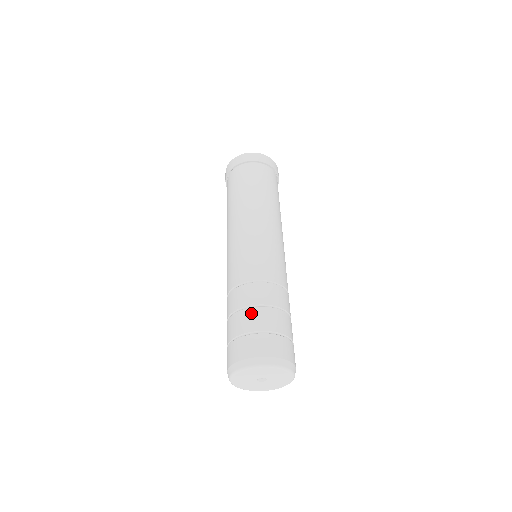
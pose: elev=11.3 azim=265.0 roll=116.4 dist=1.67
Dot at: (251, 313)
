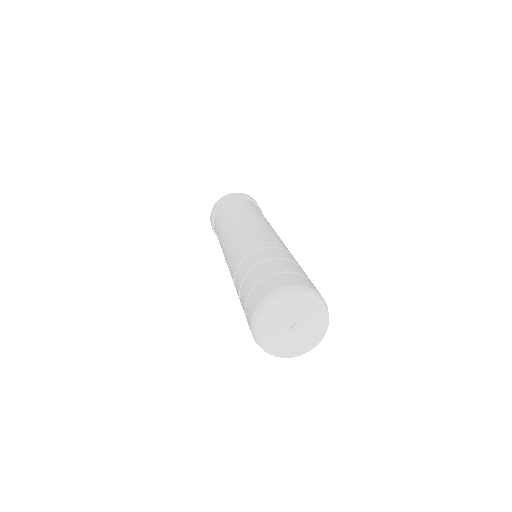
Dot at: (278, 262)
